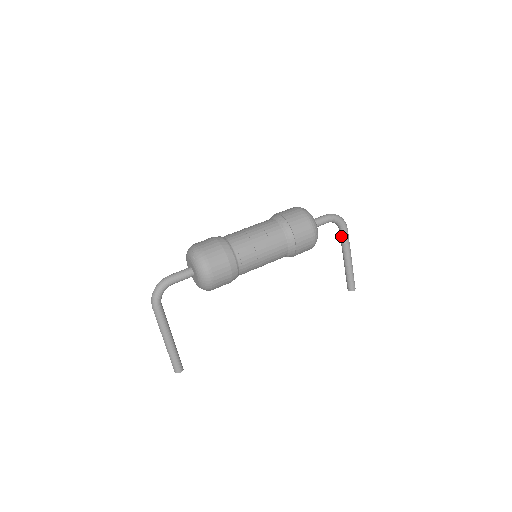
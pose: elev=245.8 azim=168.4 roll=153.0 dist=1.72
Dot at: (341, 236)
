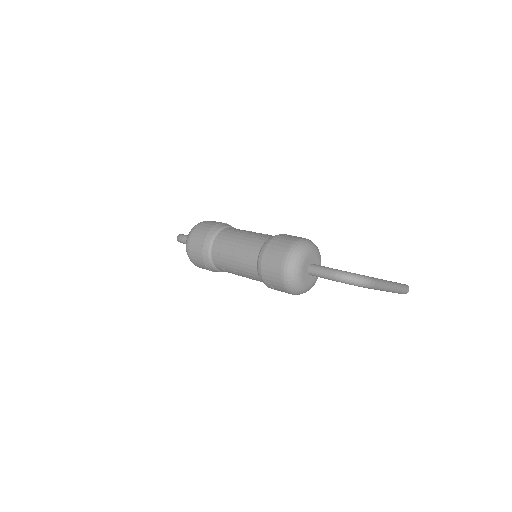
Dot at: occluded
